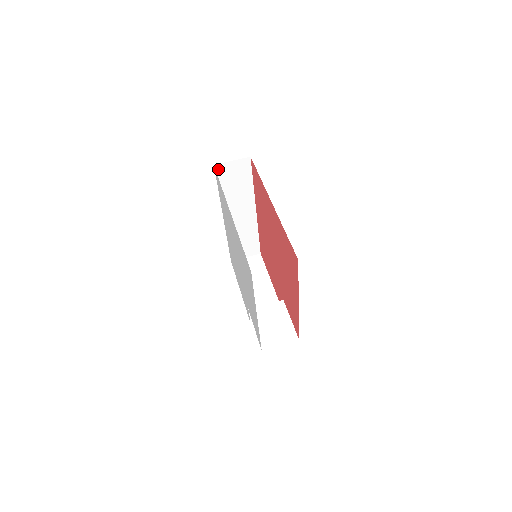
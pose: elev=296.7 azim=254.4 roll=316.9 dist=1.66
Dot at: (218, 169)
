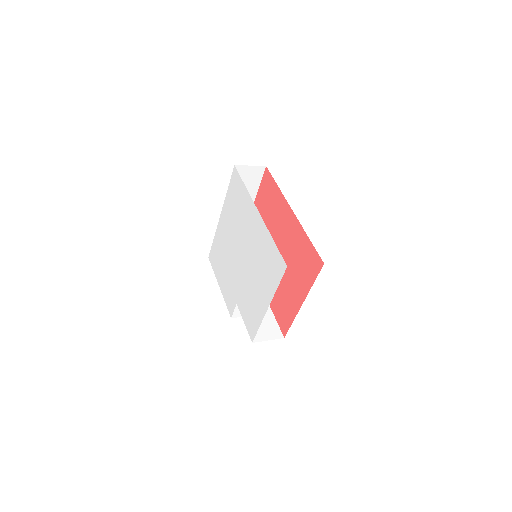
Dot at: occluded
